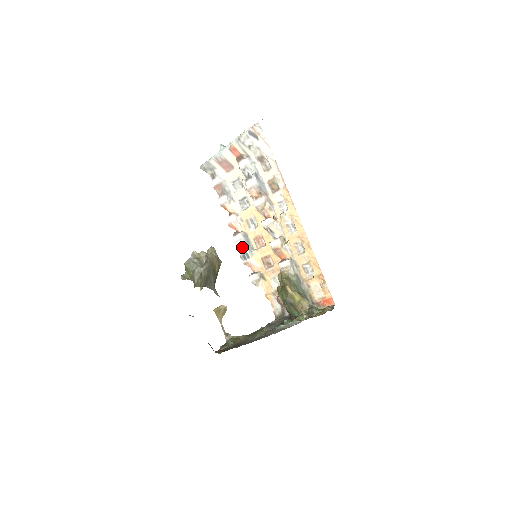
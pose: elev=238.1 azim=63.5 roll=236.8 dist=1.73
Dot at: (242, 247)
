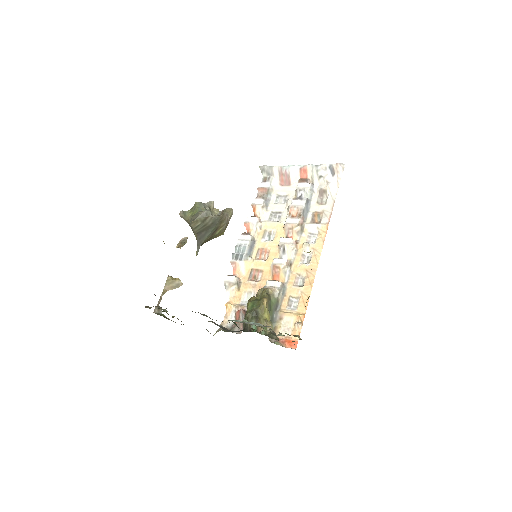
Dot at: (242, 247)
